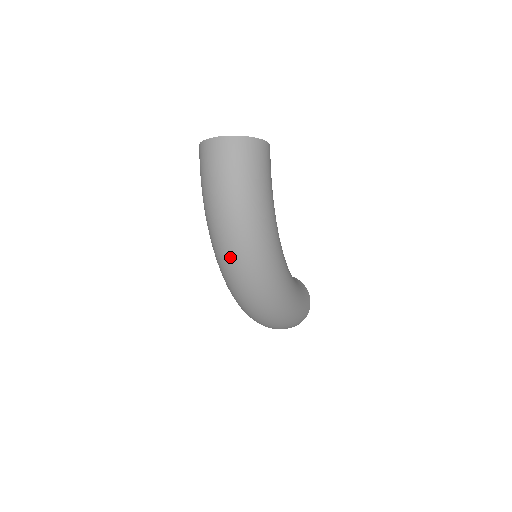
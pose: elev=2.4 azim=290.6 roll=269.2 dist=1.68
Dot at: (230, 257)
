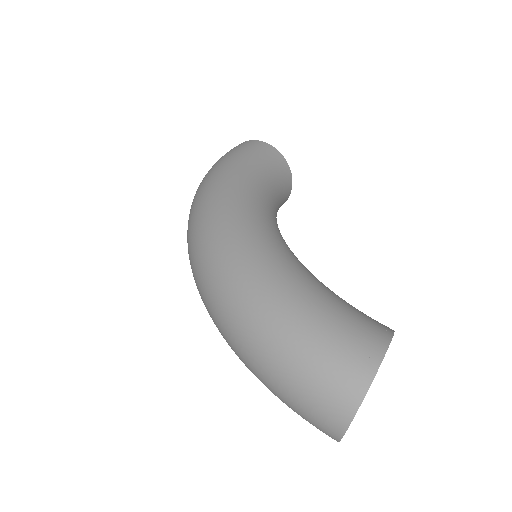
Dot at: occluded
